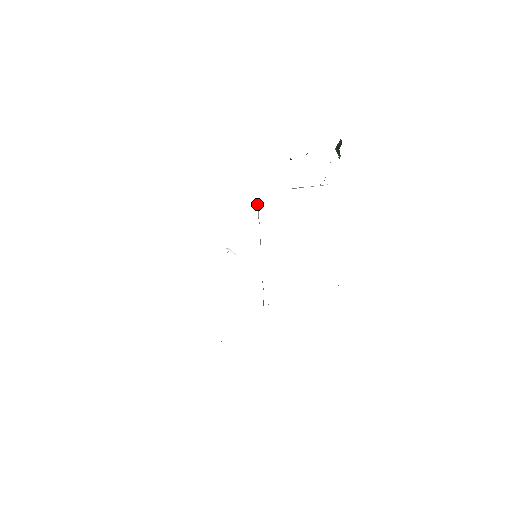
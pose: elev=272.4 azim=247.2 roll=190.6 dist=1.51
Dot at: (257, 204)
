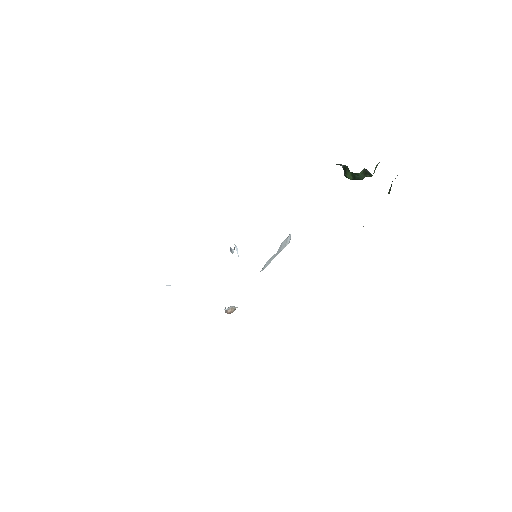
Dot at: (288, 240)
